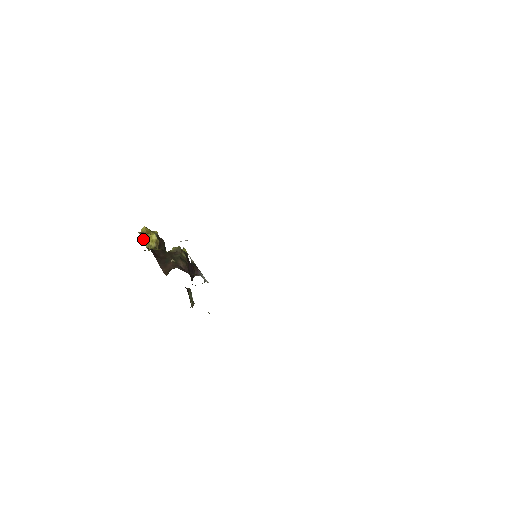
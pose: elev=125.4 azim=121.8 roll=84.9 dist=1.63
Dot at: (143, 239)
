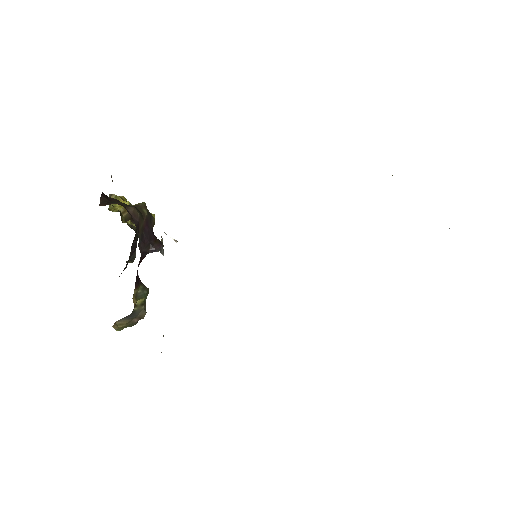
Dot at: occluded
